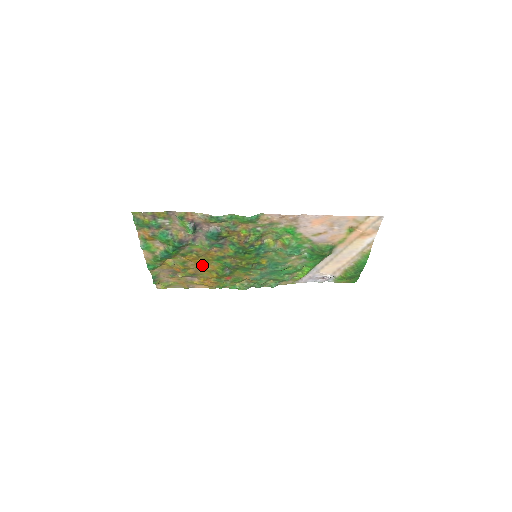
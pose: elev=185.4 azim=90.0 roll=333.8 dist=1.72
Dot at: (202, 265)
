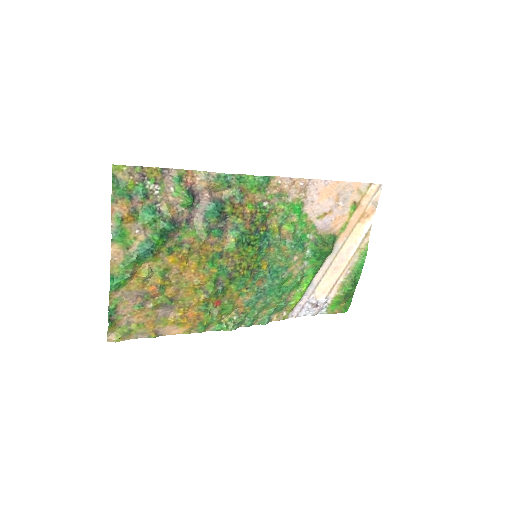
Dot at: (188, 277)
